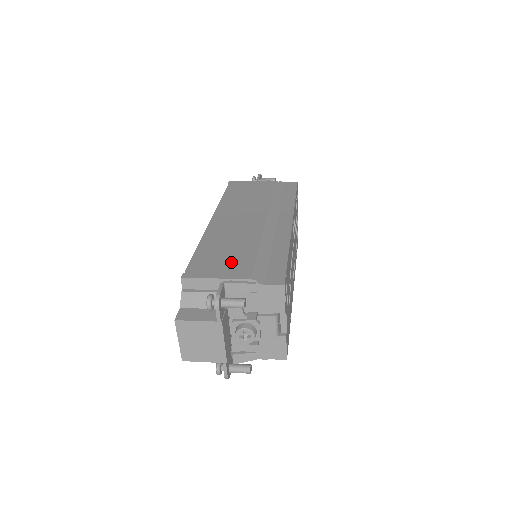
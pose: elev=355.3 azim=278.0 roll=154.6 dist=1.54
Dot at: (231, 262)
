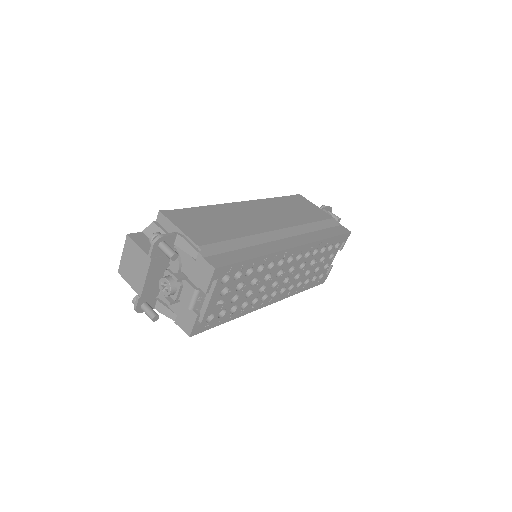
Dot at: (205, 229)
